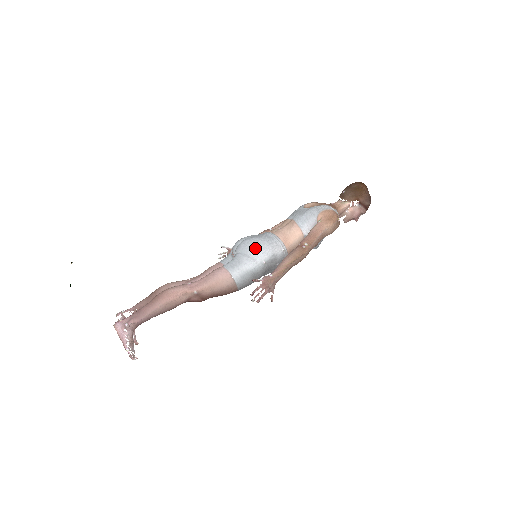
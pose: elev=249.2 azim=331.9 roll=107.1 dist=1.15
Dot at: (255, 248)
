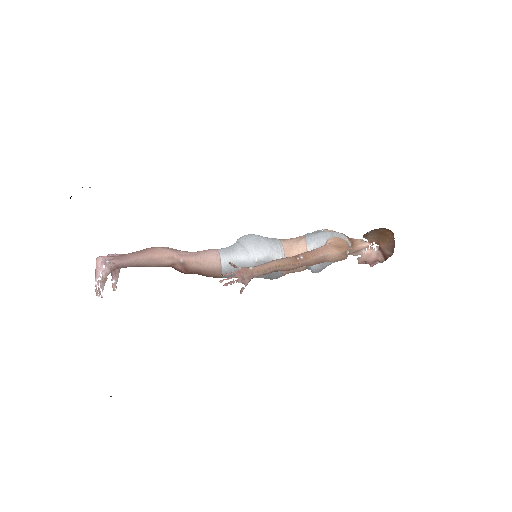
Dot at: (254, 243)
